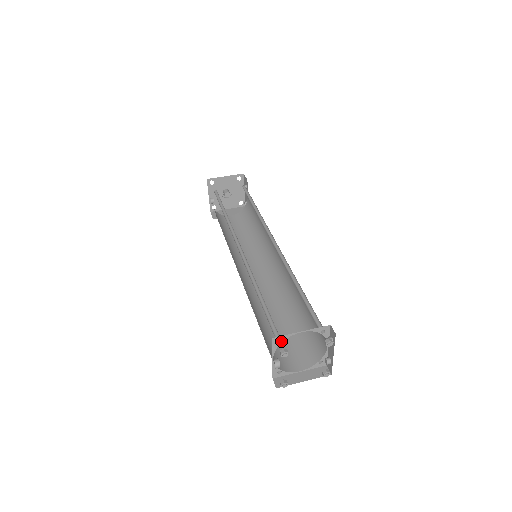
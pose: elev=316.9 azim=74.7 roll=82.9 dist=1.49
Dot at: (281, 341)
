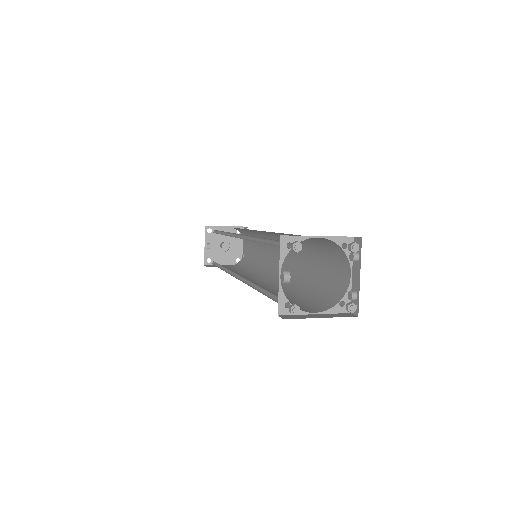
Dot at: occluded
